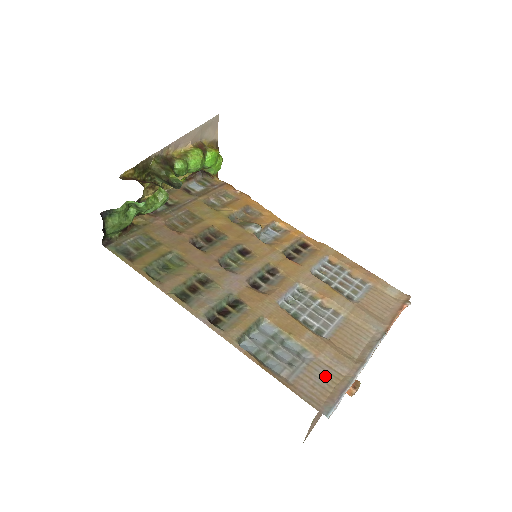
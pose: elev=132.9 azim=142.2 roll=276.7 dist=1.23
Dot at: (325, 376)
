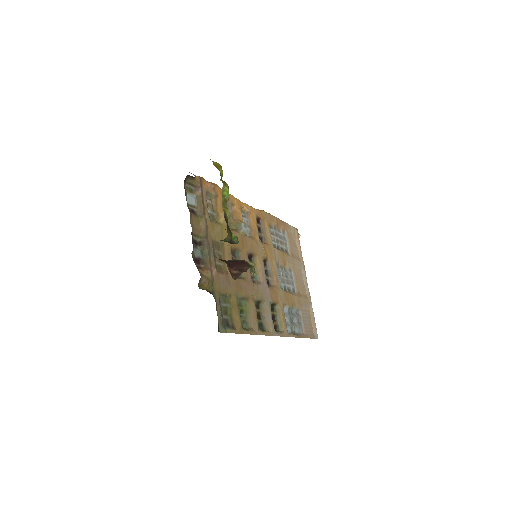
Dot at: (307, 317)
